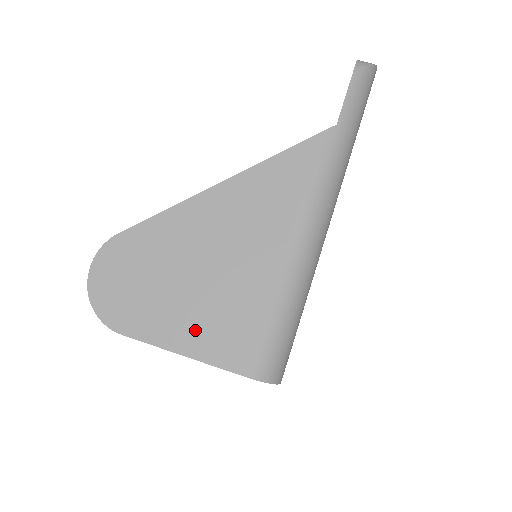
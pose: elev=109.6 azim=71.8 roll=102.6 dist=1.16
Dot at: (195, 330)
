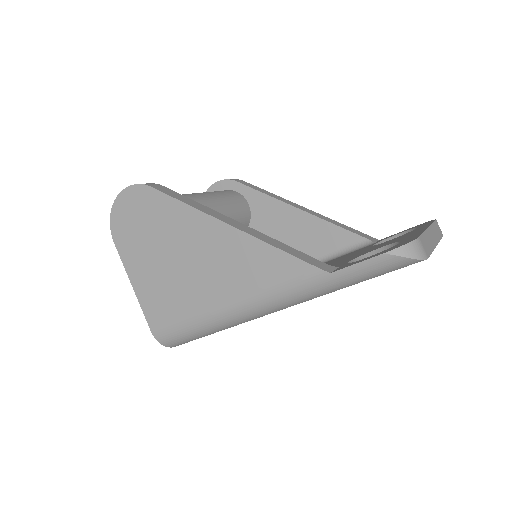
Dot at: (147, 283)
